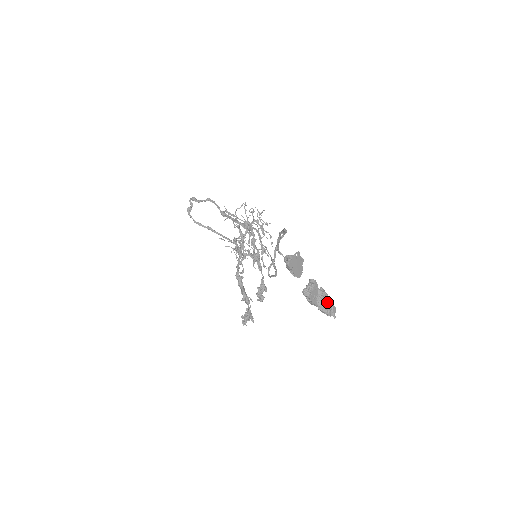
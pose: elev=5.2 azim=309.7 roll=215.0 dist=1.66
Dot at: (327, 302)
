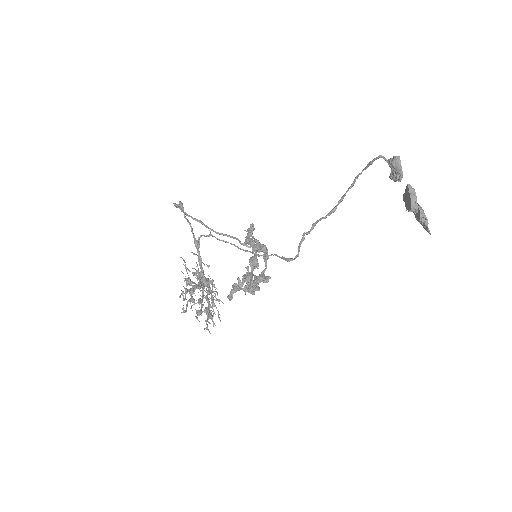
Dot at: occluded
